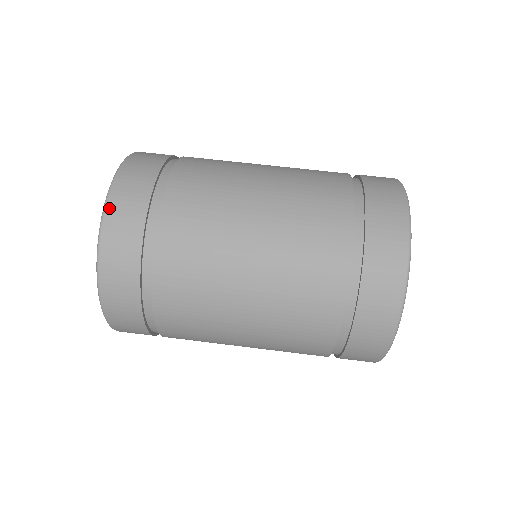
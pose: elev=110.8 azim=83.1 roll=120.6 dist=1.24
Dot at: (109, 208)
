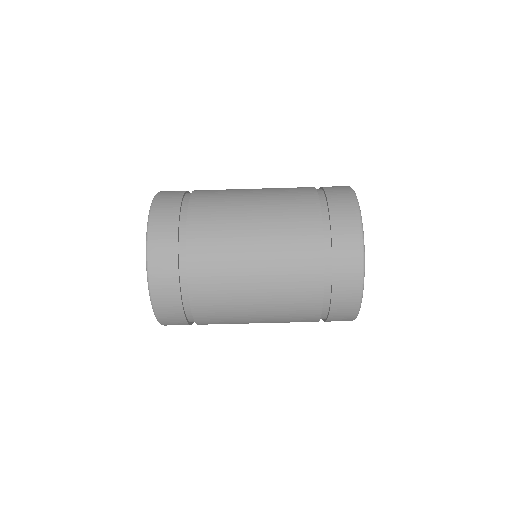
Dot at: (152, 284)
